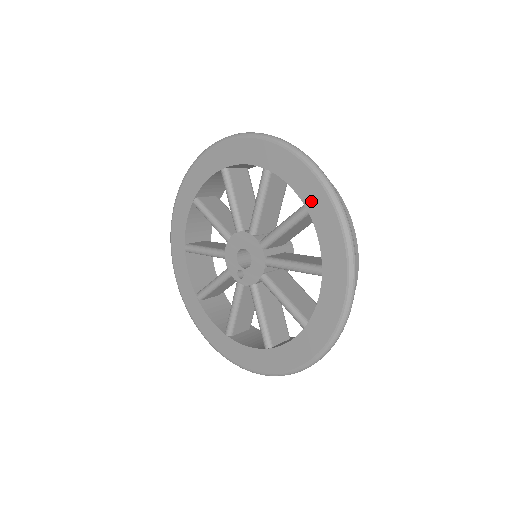
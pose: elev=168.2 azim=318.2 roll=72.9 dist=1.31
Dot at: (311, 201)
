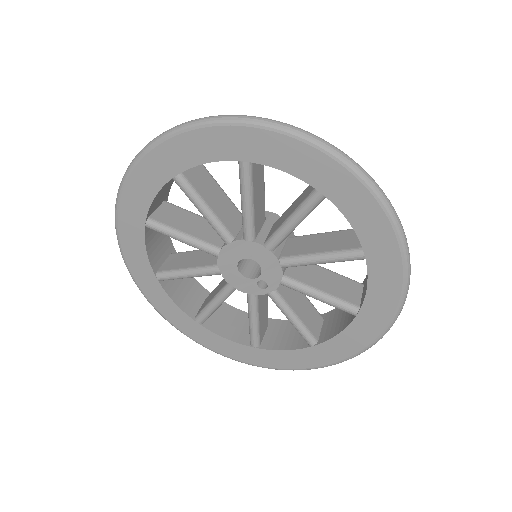
Dot at: (240, 150)
